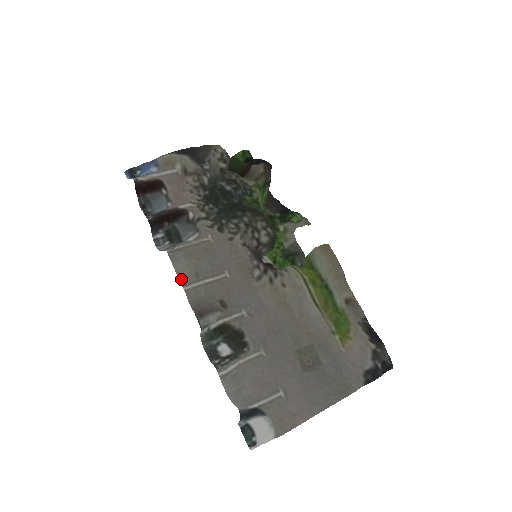
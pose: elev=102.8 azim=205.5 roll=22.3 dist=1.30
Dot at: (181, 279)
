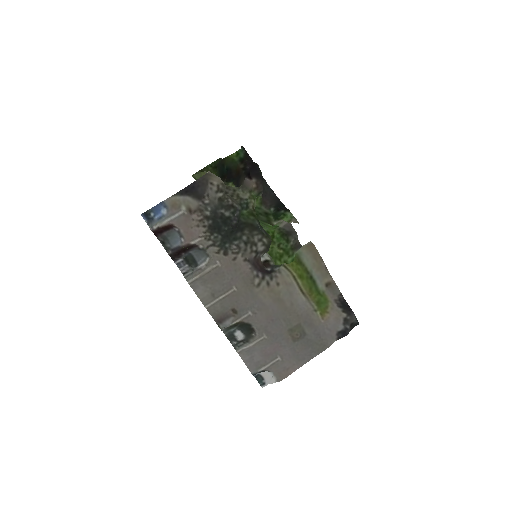
Dot at: (202, 301)
